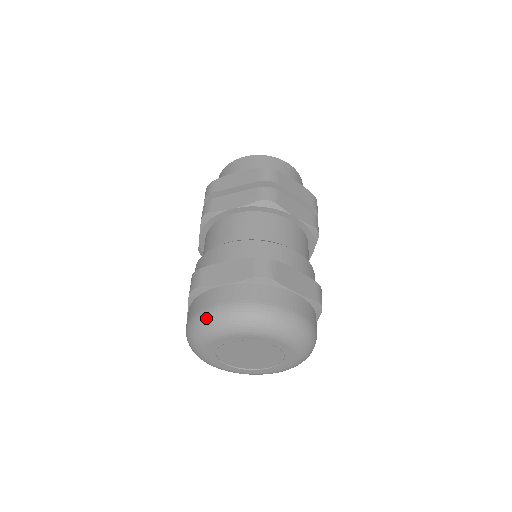
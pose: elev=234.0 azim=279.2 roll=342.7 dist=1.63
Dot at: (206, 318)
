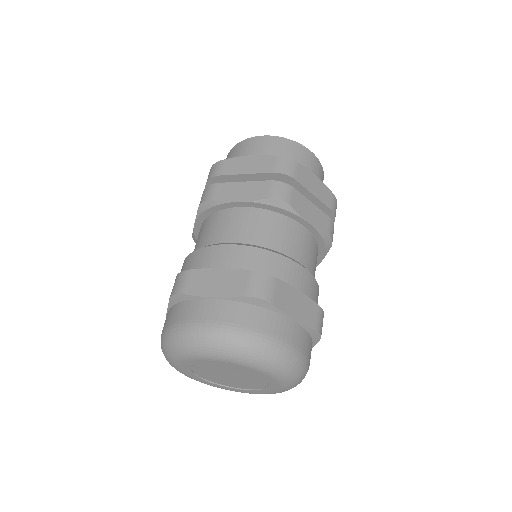
Dot at: (184, 334)
